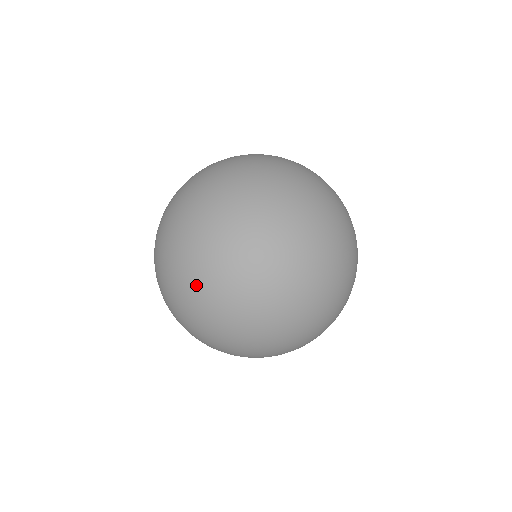
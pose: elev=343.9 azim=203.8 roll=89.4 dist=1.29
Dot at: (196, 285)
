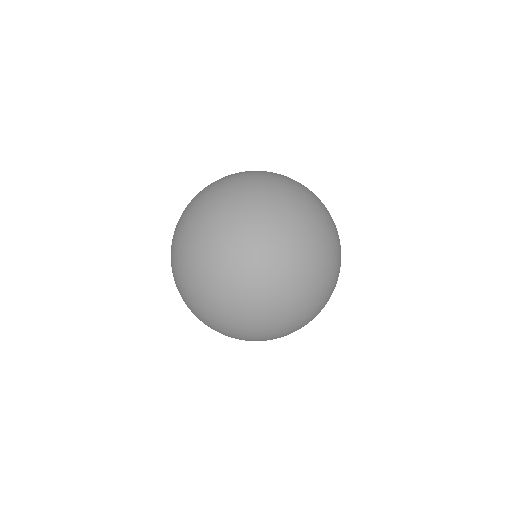
Dot at: (292, 260)
